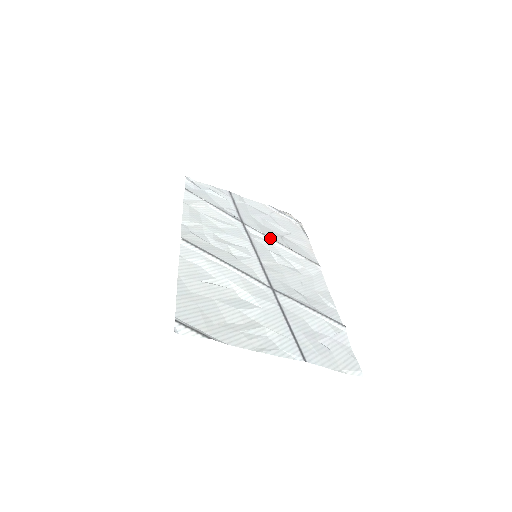
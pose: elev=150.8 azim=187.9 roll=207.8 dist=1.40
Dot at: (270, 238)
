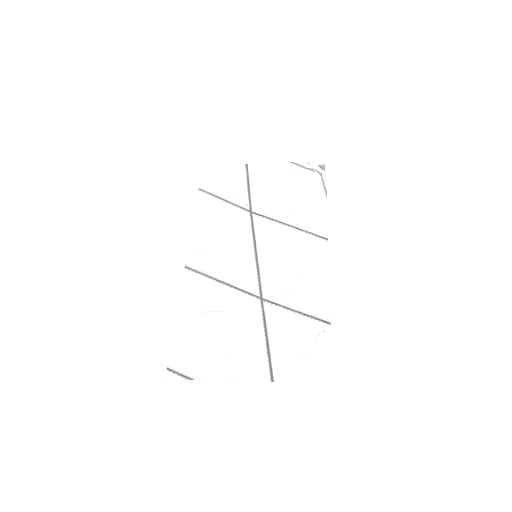
Dot at: (277, 222)
